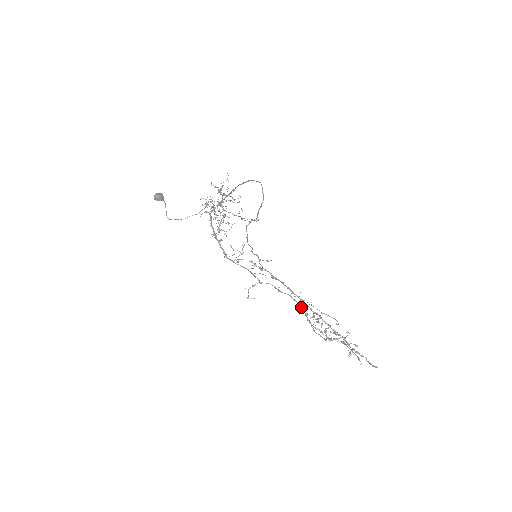
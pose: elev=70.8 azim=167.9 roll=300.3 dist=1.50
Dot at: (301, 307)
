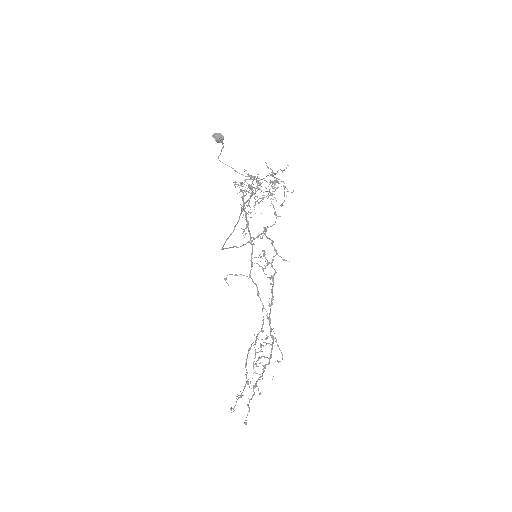
Dot at: (263, 323)
